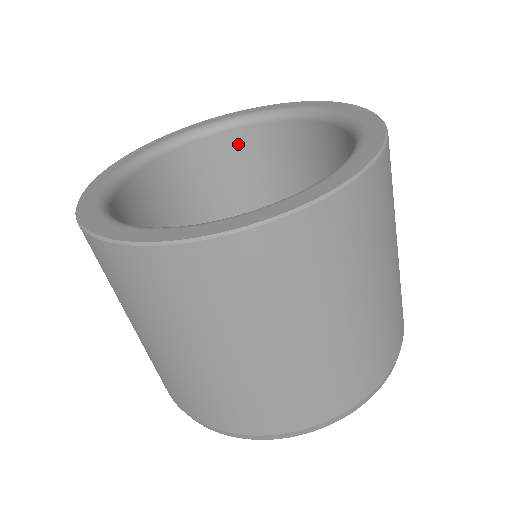
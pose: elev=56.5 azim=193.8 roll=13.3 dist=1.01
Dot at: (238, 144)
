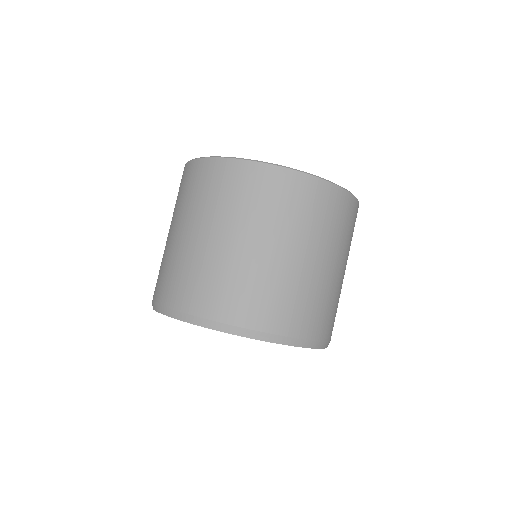
Dot at: occluded
